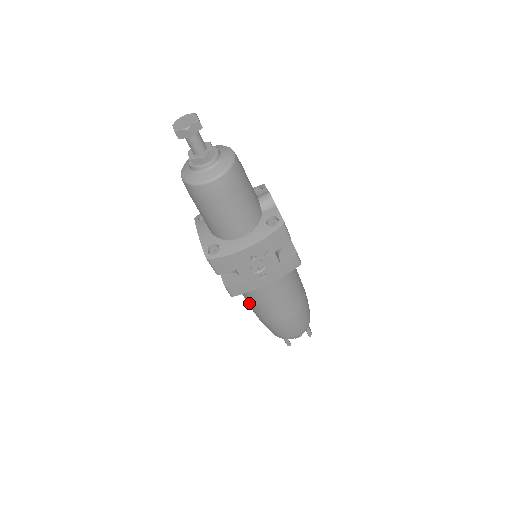
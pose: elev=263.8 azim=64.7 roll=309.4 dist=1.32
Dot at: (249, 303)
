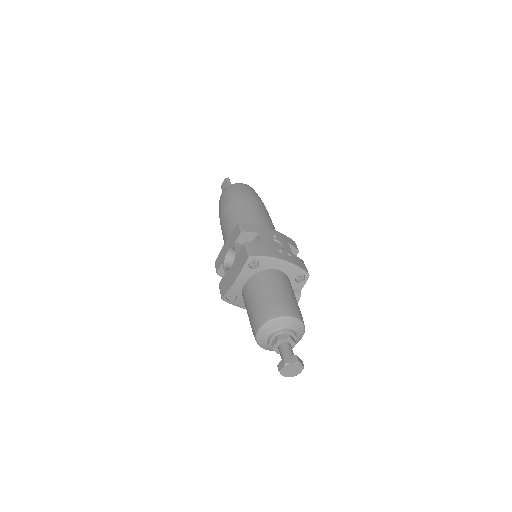
Dot at: (223, 234)
